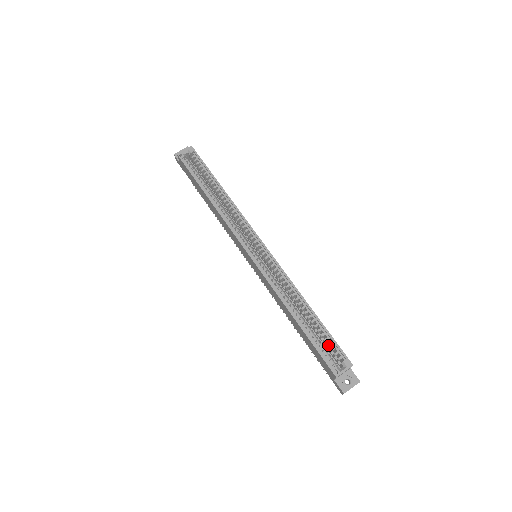
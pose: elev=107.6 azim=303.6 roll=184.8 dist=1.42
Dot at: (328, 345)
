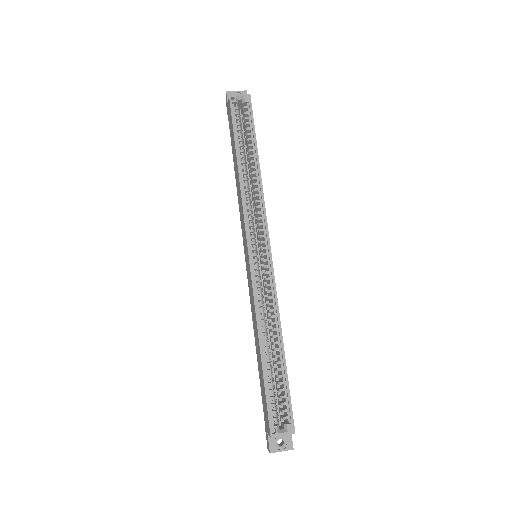
Dot at: (281, 397)
